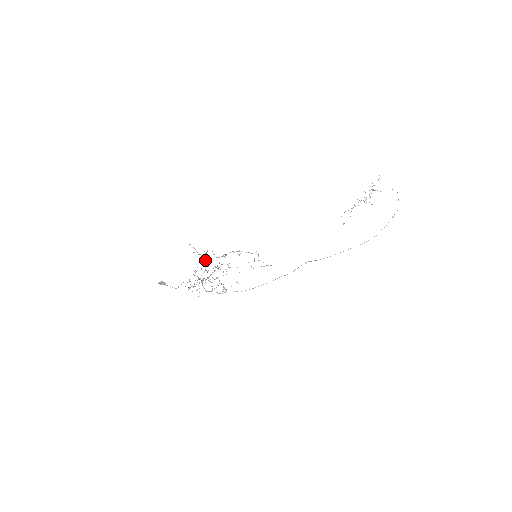
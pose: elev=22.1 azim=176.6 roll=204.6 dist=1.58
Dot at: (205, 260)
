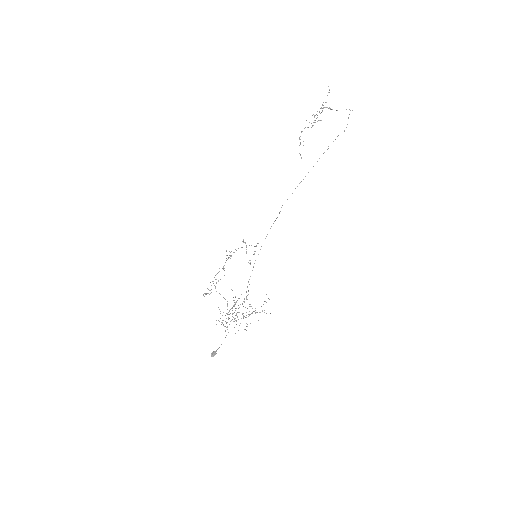
Dot at: occluded
